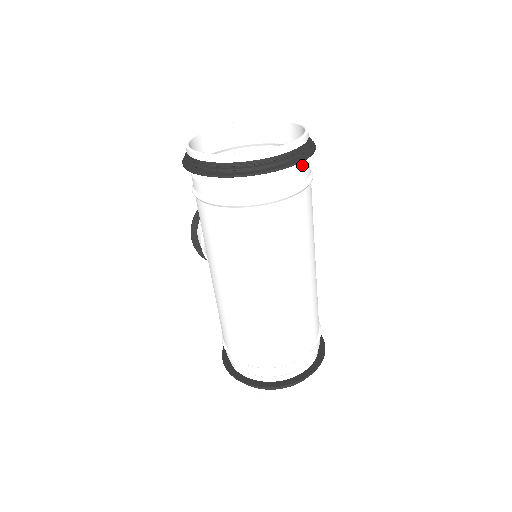
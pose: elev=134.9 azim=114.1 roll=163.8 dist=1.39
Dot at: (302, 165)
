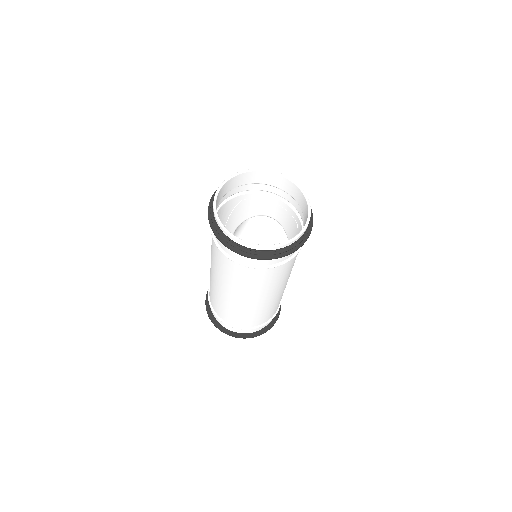
Dot at: occluded
